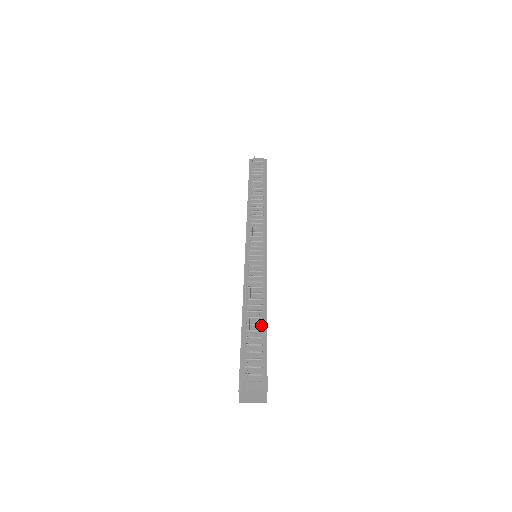
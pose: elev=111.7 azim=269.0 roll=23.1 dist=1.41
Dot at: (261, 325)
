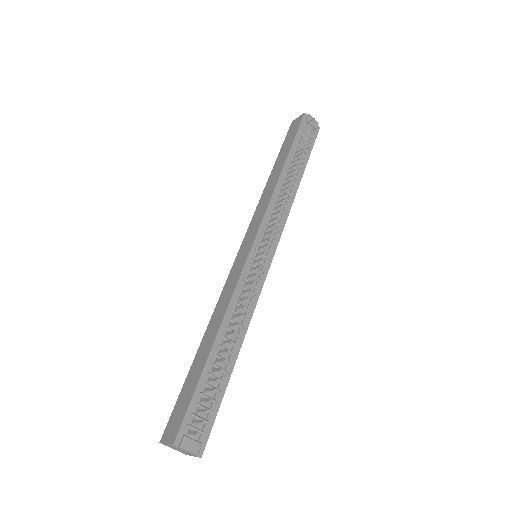
Dot at: (229, 363)
